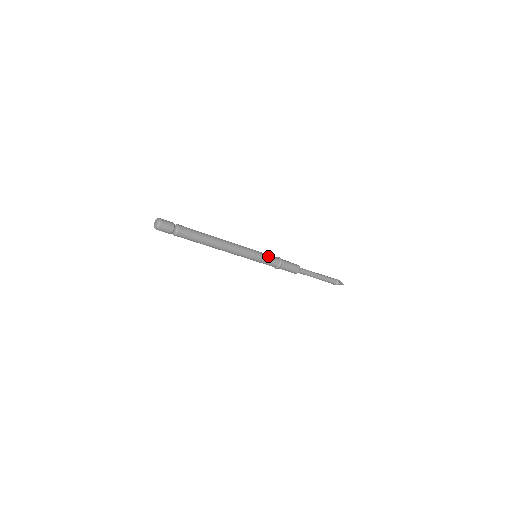
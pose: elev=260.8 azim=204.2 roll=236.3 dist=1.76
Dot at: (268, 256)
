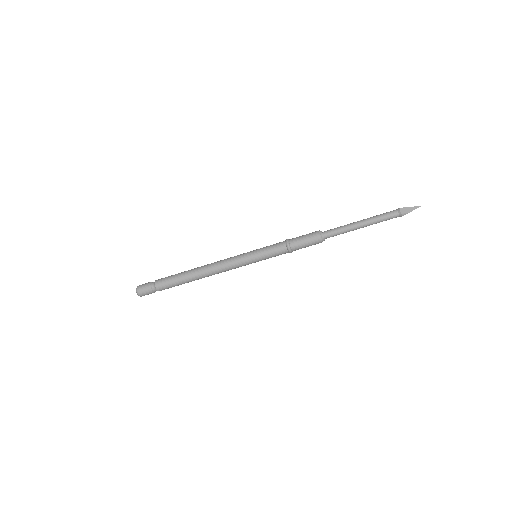
Dot at: (268, 250)
